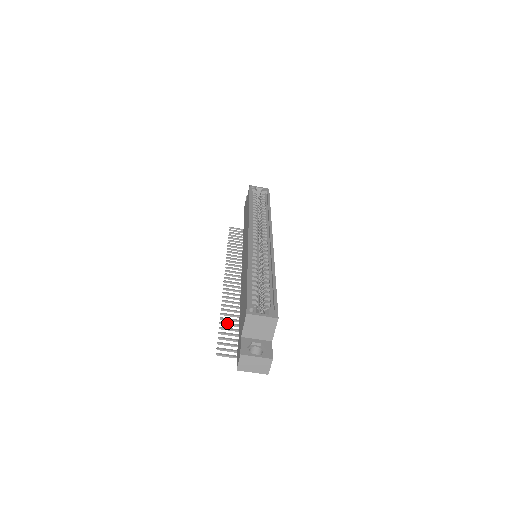
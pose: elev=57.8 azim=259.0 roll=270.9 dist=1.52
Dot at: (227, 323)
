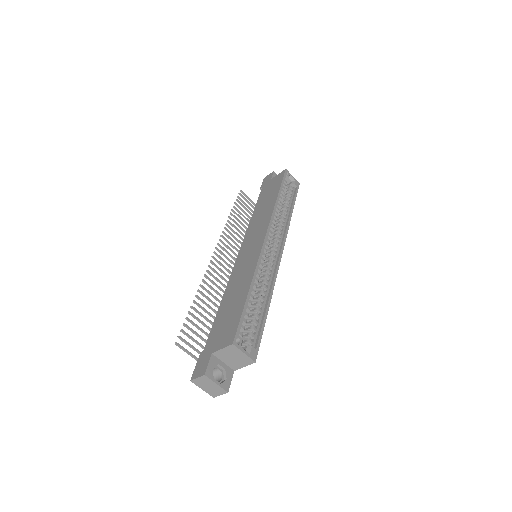
Dot at: (197, 310)
